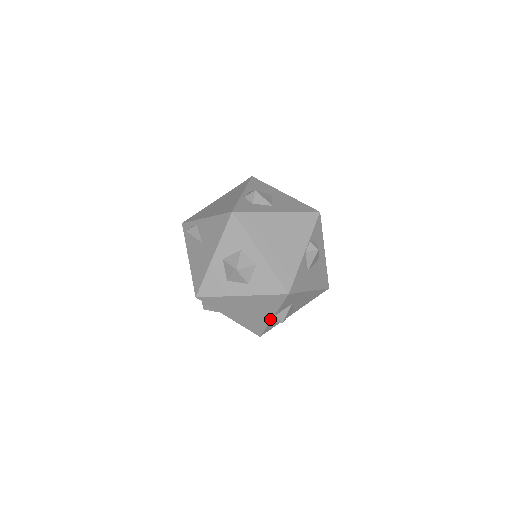
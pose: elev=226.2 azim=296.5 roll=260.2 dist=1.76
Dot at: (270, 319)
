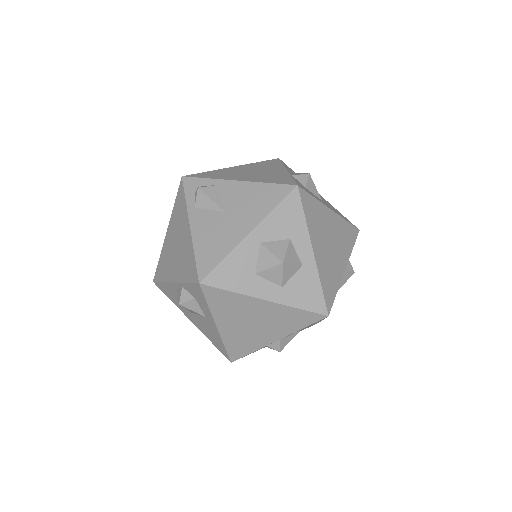
Dot at: (270, 342)
